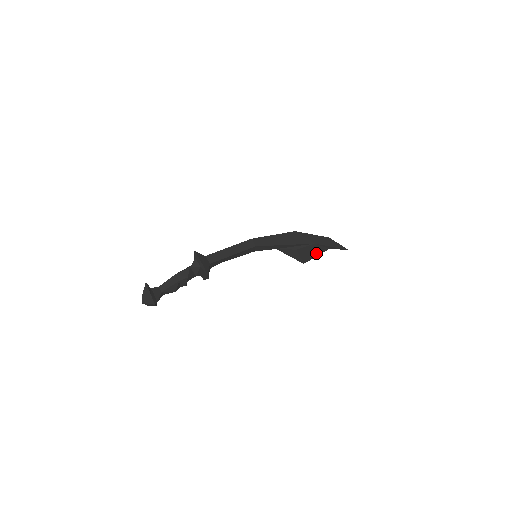
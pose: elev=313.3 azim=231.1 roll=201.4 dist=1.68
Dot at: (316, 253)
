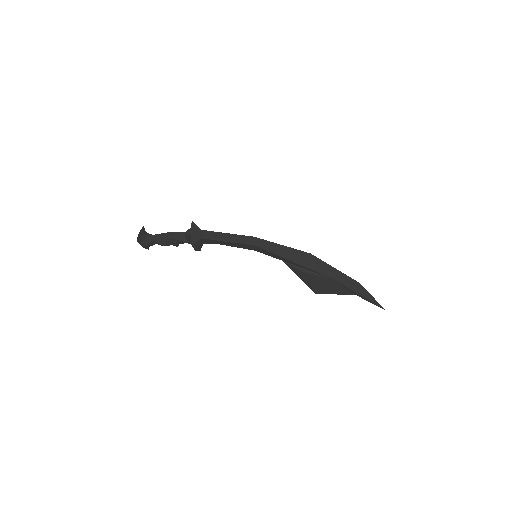
Dot at: (335, 290)
